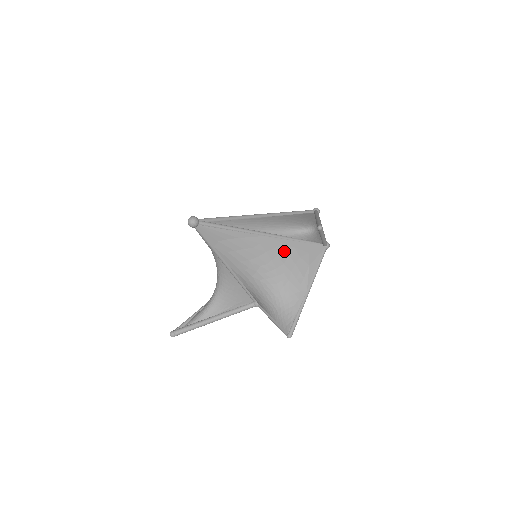
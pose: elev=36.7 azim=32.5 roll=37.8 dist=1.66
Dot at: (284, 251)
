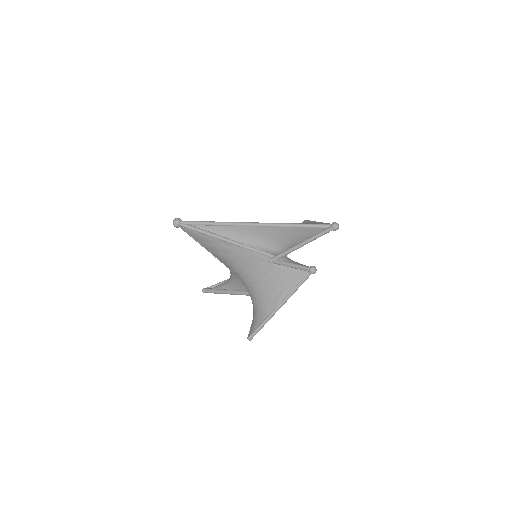
Dot at: (261, 265)
